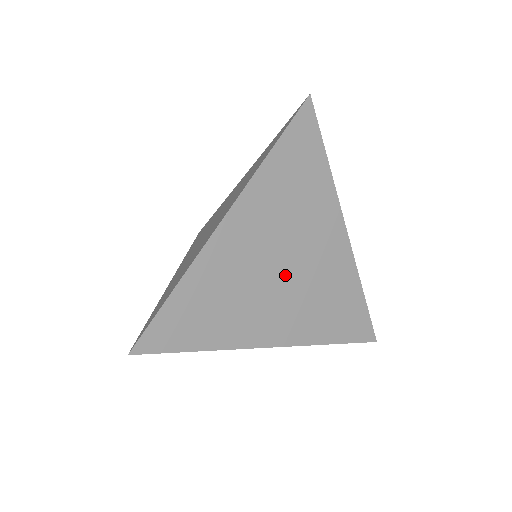
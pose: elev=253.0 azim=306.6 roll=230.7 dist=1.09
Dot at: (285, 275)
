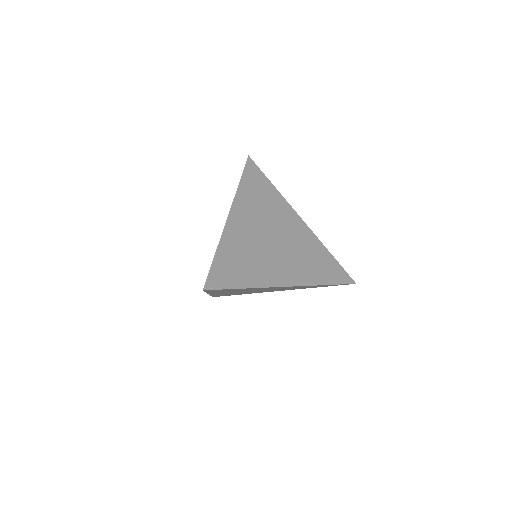
Dot at: (277, 243)
